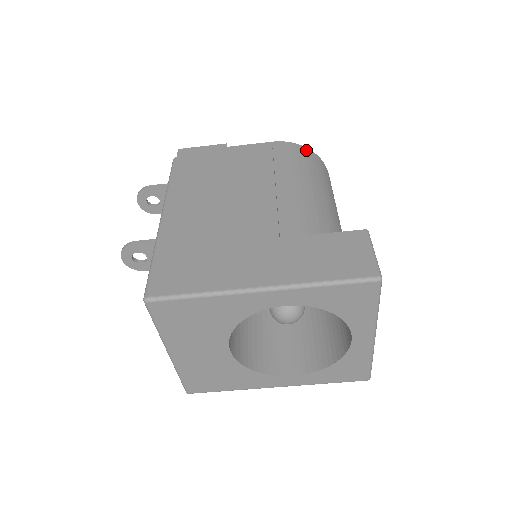
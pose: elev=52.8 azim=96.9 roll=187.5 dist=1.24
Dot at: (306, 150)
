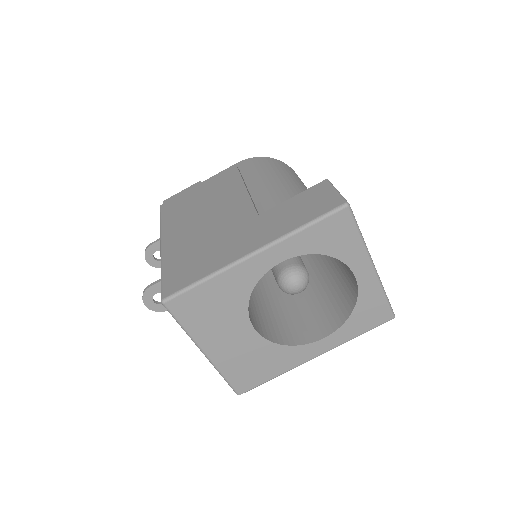
Dot at: (267, 159)
